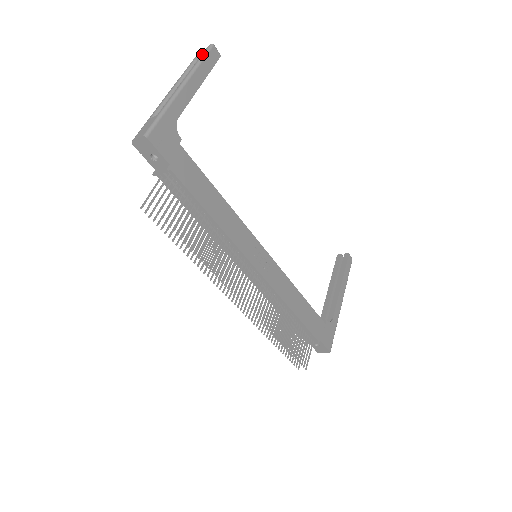
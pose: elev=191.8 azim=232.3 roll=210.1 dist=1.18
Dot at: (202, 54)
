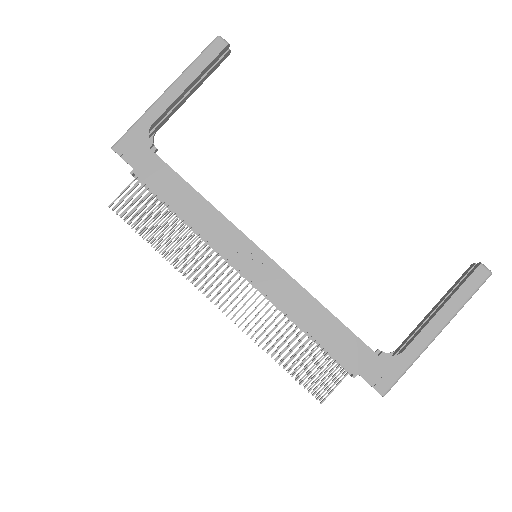
Dot at: (203, 51)
